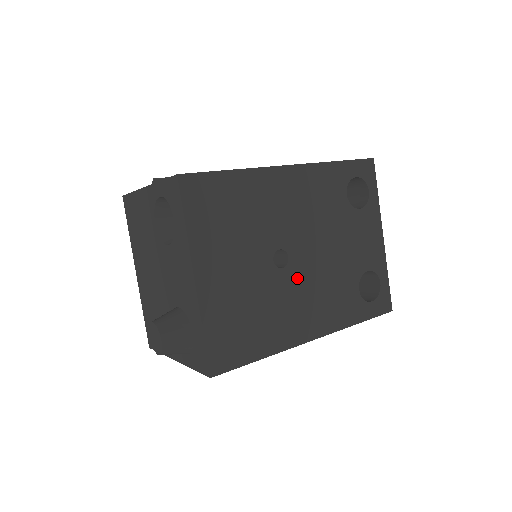
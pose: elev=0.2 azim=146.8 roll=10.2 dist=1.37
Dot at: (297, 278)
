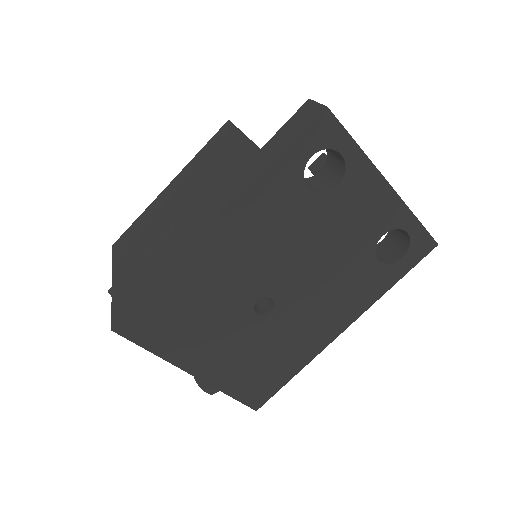
Dot at: (293, 306)
